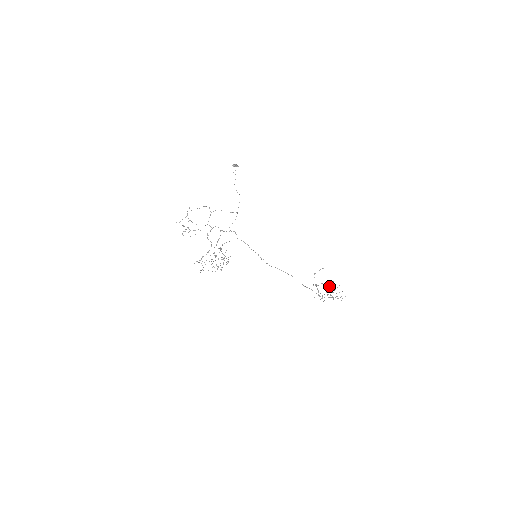
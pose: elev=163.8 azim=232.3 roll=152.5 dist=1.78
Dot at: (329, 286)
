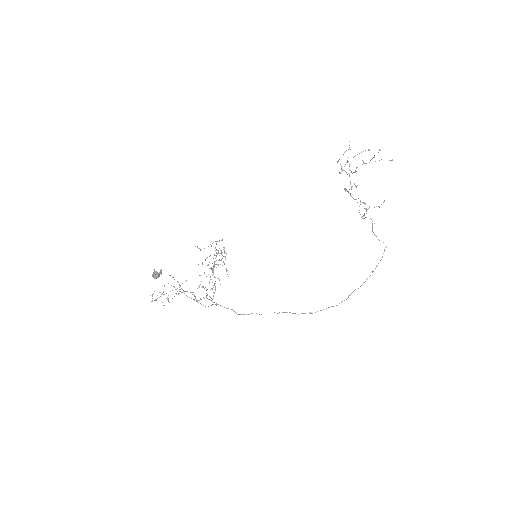
Dot at: (363, 216)
